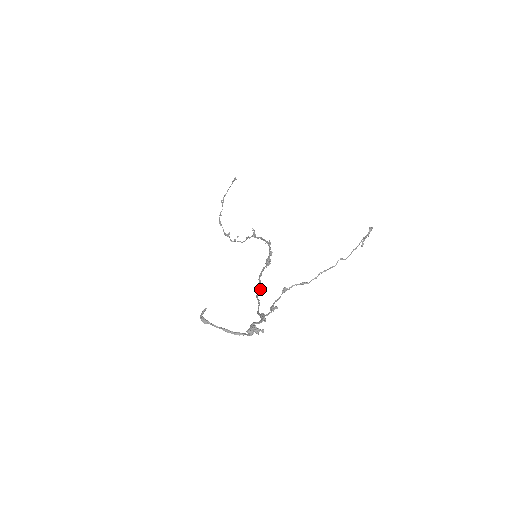
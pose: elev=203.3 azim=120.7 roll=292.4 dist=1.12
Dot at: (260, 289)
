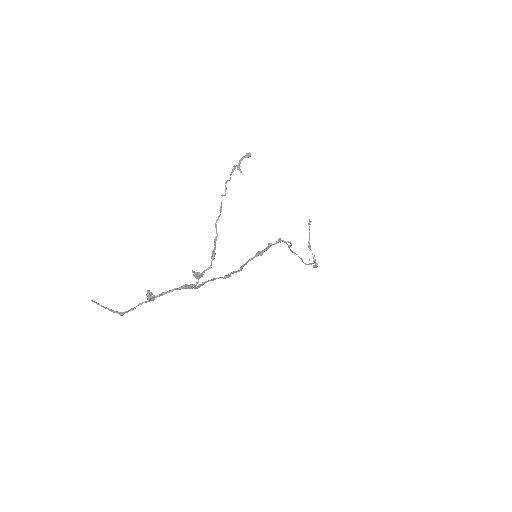
Dot at: (229, 274)
